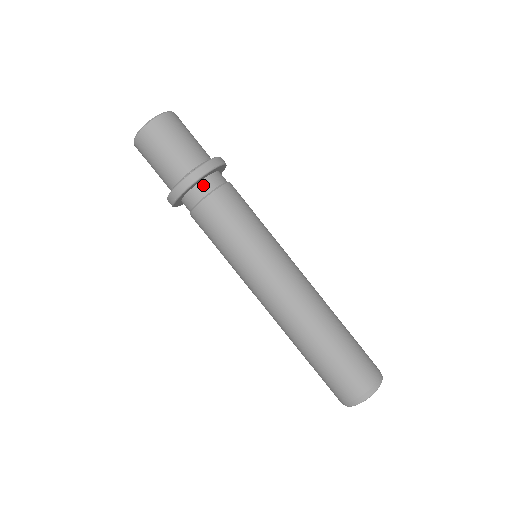
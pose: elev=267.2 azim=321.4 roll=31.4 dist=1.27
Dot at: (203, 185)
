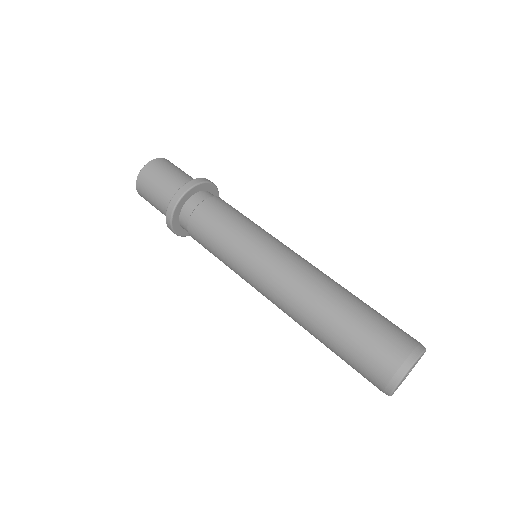
Dot at: (209, 193)
